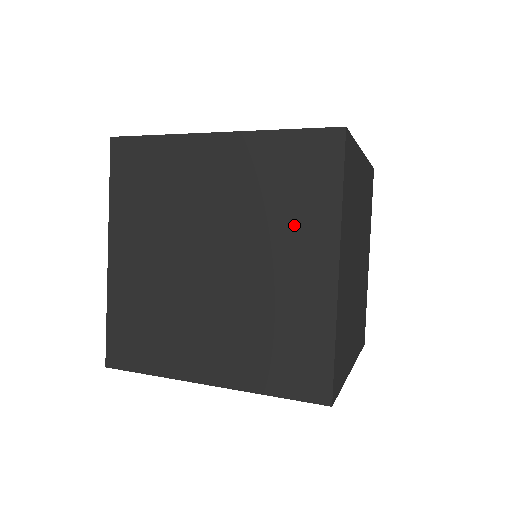
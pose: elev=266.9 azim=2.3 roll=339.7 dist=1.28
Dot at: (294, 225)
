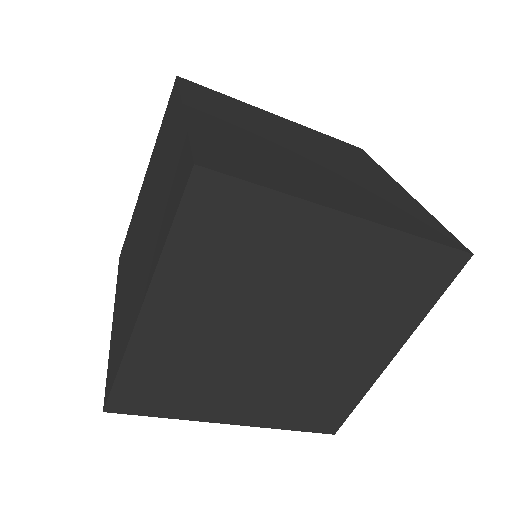
Dot at: (155, 239)
